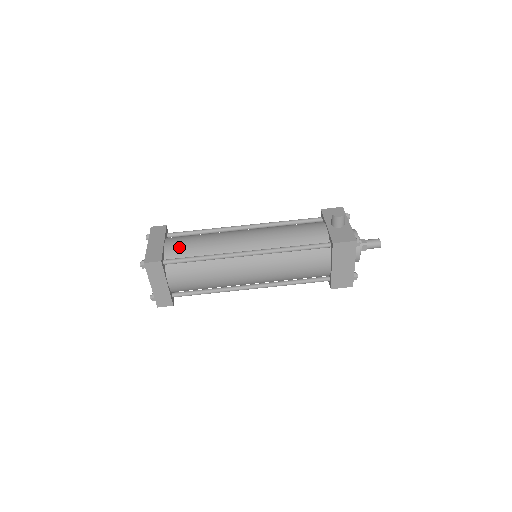
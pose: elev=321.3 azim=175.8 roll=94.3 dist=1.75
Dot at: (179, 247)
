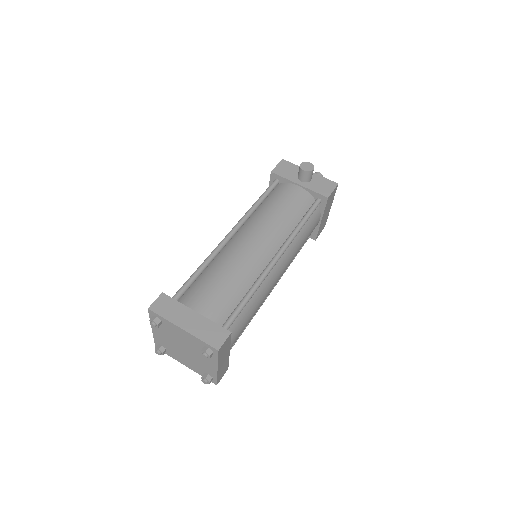
Dot at: (216, 304)
